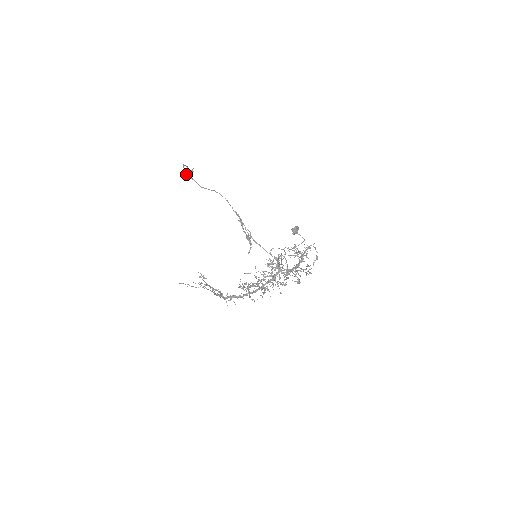
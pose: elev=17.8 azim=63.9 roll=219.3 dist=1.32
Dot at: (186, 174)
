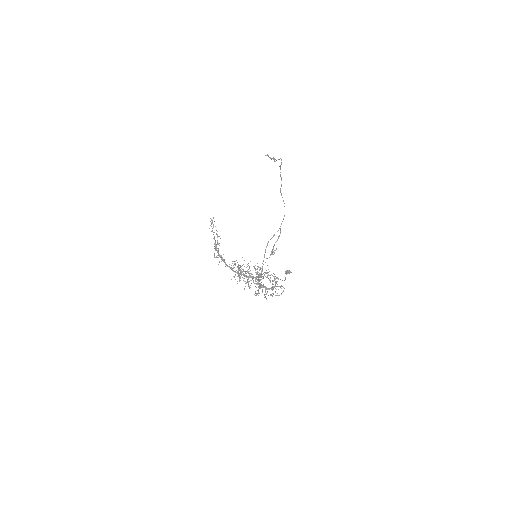
Dot at: (268, 155)
